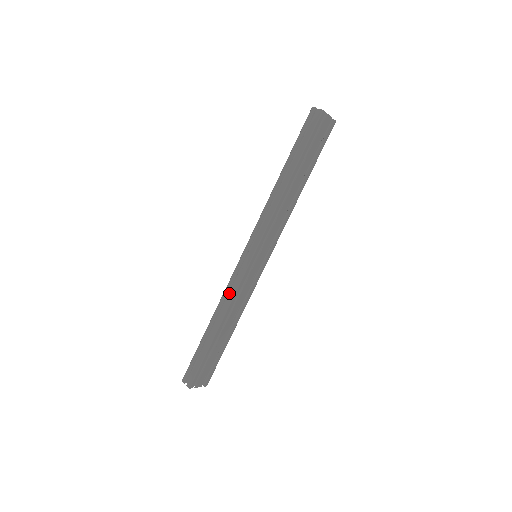
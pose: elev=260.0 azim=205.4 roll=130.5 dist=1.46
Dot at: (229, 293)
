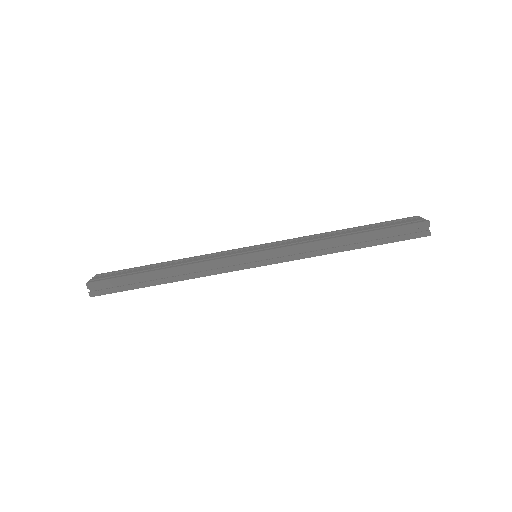
Dot at: (206, 265)
